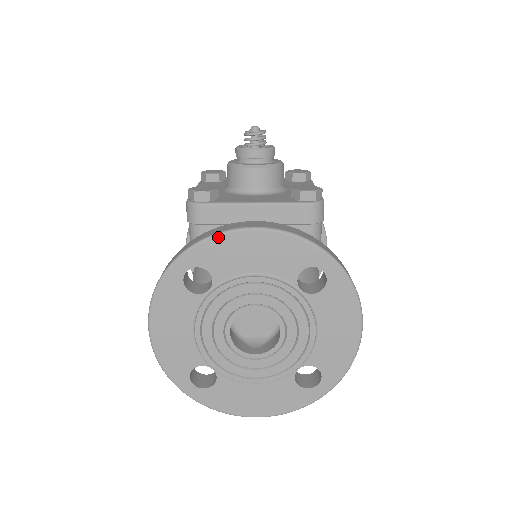
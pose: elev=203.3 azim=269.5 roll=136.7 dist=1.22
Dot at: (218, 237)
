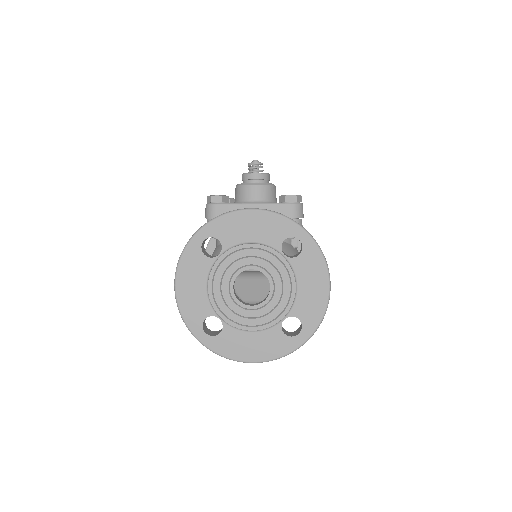
Dot at: (226, 215)
